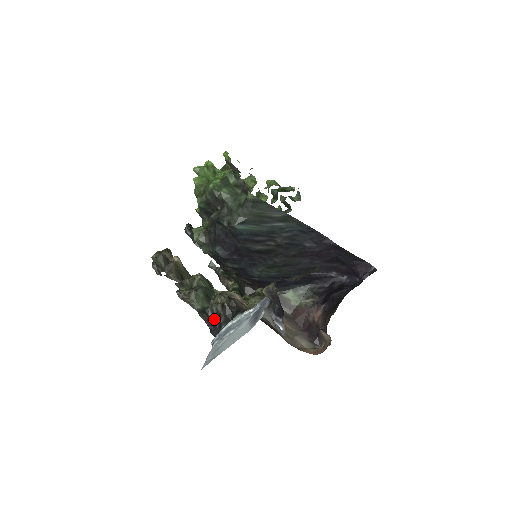
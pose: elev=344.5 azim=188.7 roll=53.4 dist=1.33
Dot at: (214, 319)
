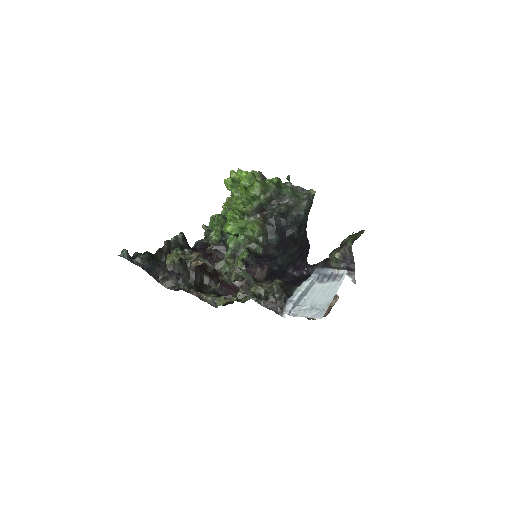
Dot at: (275, 297)
